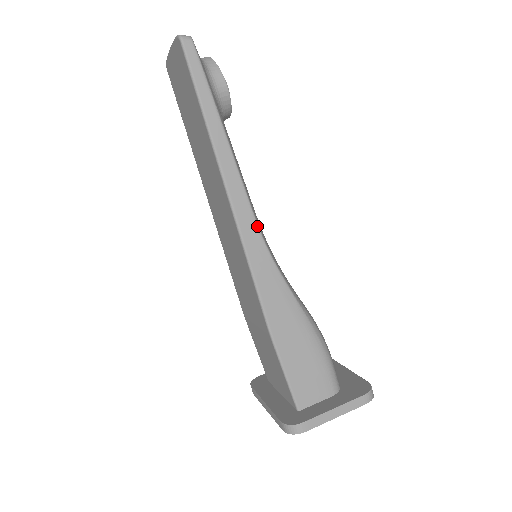
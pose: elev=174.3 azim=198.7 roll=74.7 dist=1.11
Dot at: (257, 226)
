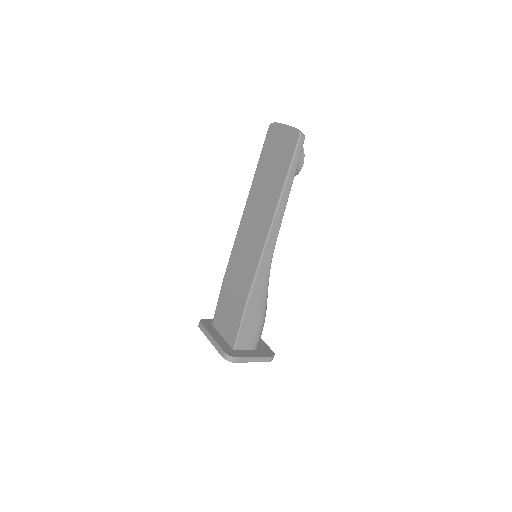
Dot at: occluded
